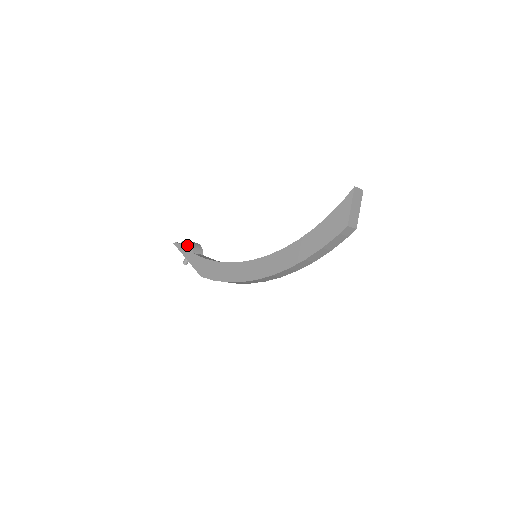
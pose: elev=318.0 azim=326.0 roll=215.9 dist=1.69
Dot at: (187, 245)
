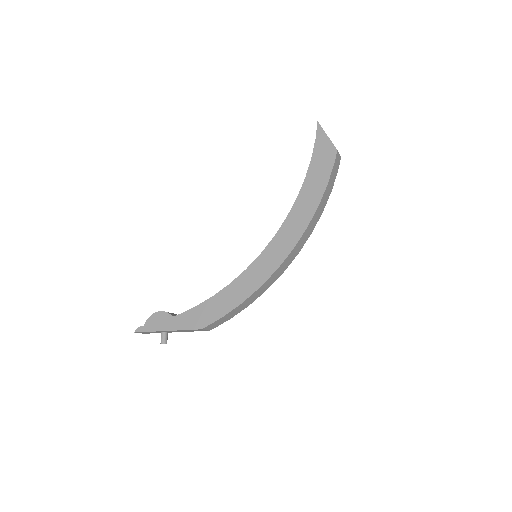
Dot at: (157, 317)
